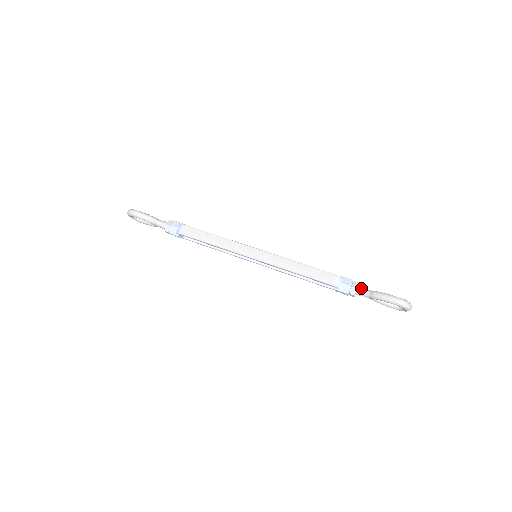
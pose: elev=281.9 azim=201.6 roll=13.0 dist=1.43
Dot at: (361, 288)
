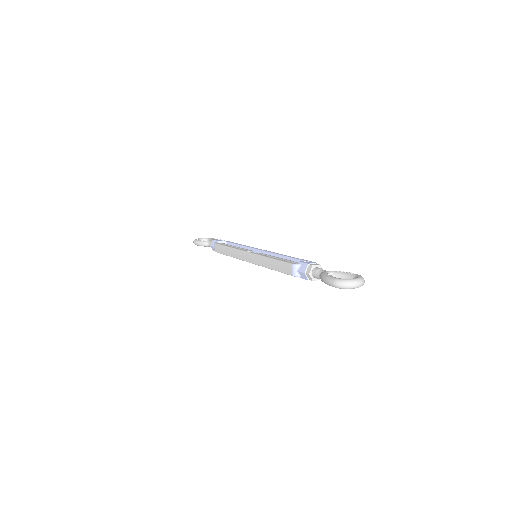
Dot at: (315, 272)
